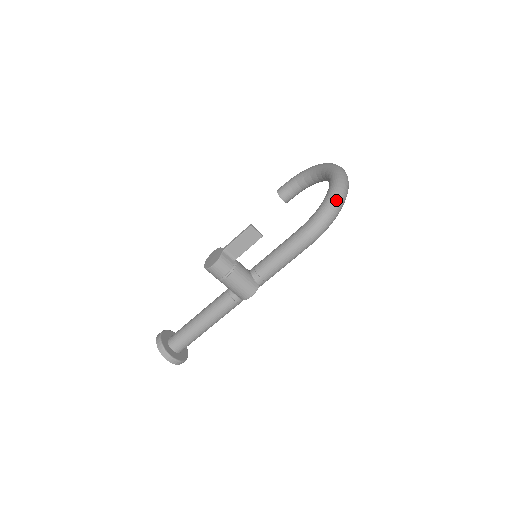
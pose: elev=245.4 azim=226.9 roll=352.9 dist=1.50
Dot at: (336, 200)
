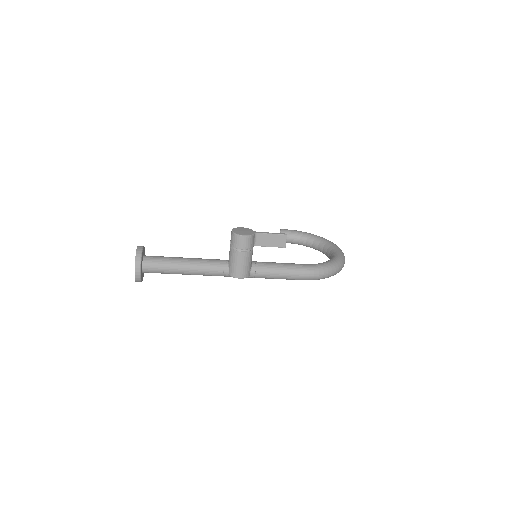
Dot at: (337, 267)
